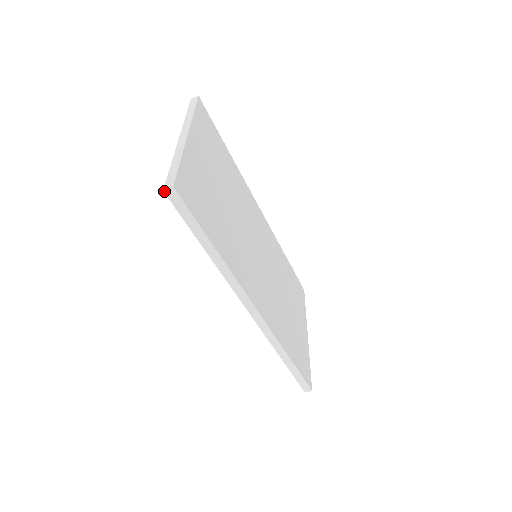
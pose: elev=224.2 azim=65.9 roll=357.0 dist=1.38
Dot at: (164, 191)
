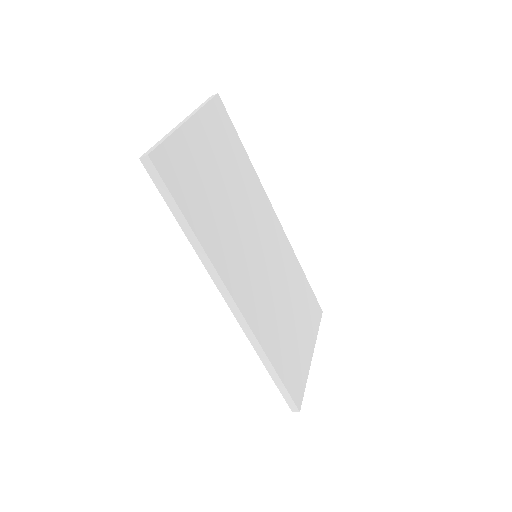
Dot at: (140, 159)
